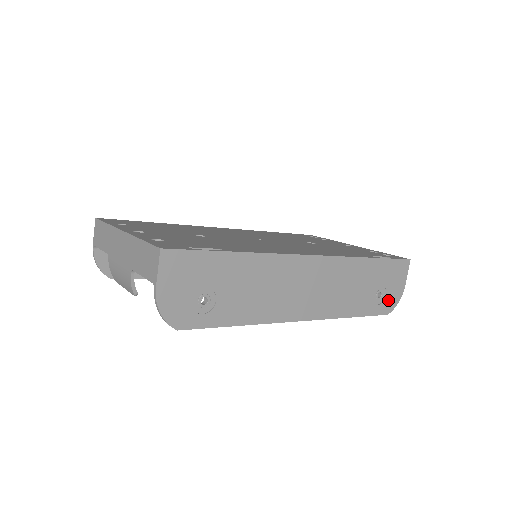
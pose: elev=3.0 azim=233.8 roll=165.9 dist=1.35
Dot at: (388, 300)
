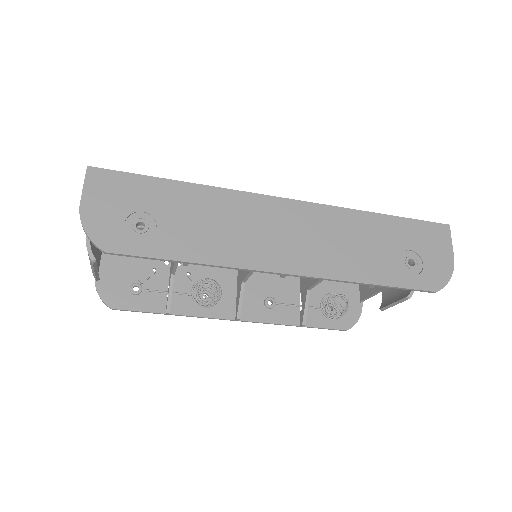
Dot at: (430, 272)
